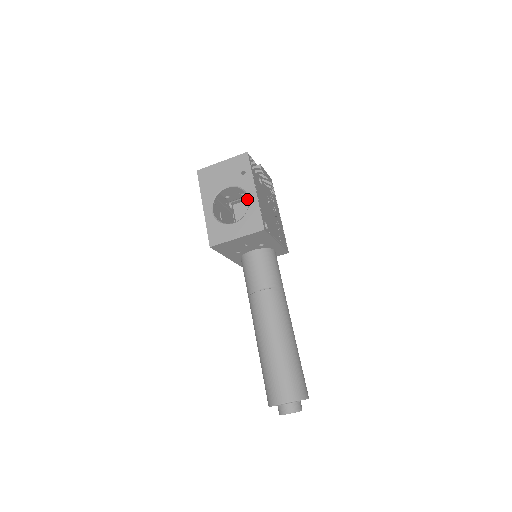
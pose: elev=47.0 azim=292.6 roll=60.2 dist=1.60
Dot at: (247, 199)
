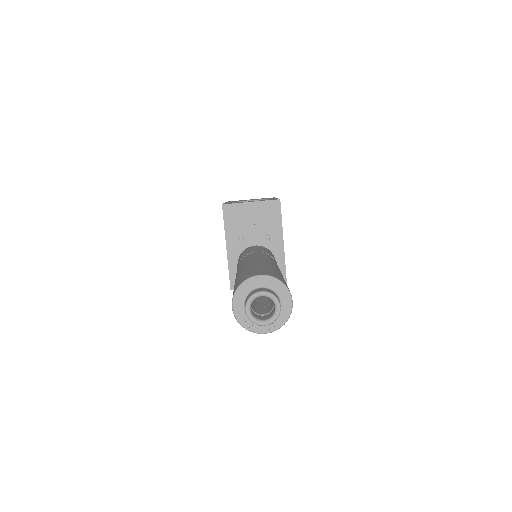
Dot at: occluded
